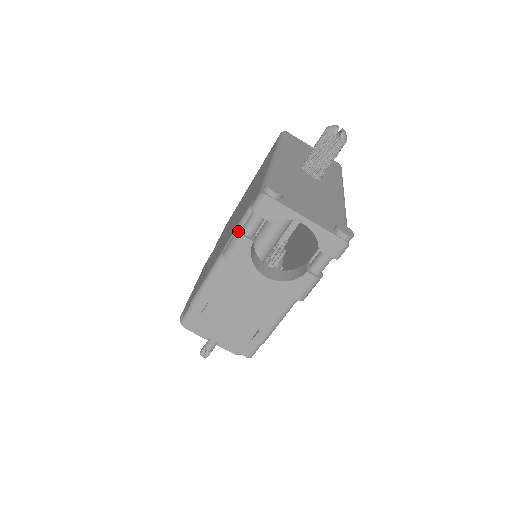
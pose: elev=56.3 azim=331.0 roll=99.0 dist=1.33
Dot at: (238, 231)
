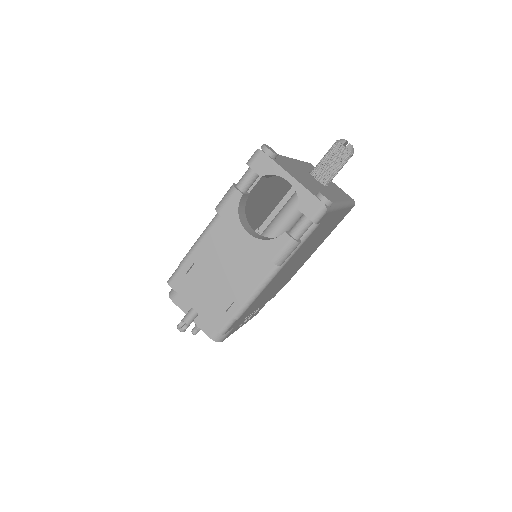
Dot at: (232, 185)
